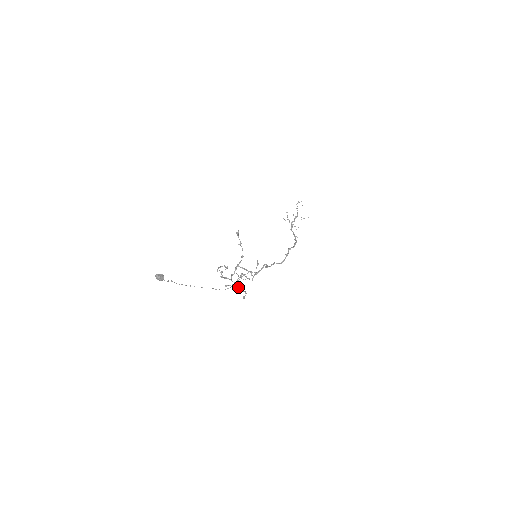
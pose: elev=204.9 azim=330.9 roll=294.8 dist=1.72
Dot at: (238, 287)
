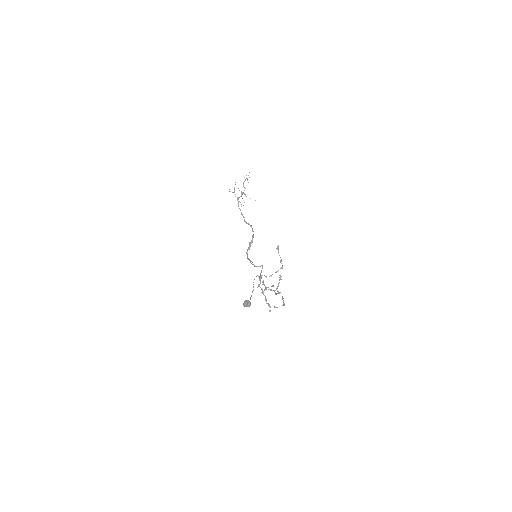
Dot at: (266, 300)
